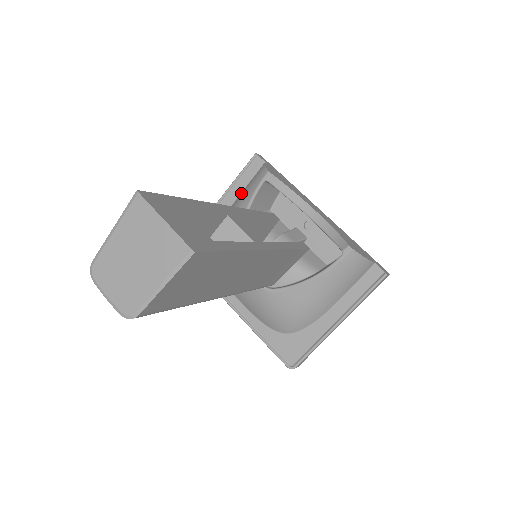
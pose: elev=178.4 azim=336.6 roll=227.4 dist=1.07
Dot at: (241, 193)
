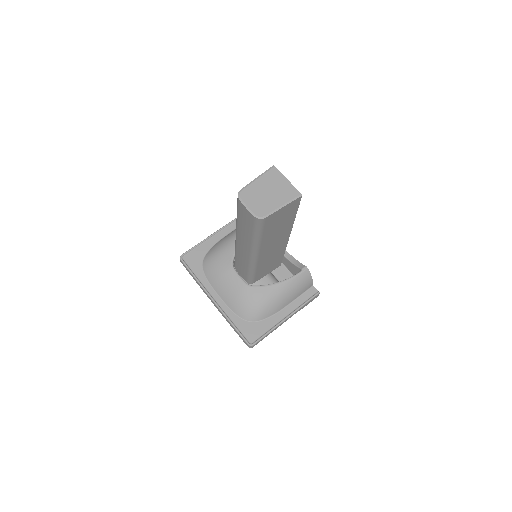
Dot at: (234, 230)
